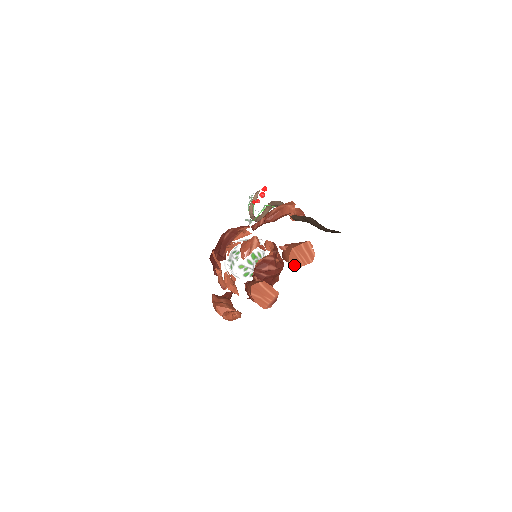
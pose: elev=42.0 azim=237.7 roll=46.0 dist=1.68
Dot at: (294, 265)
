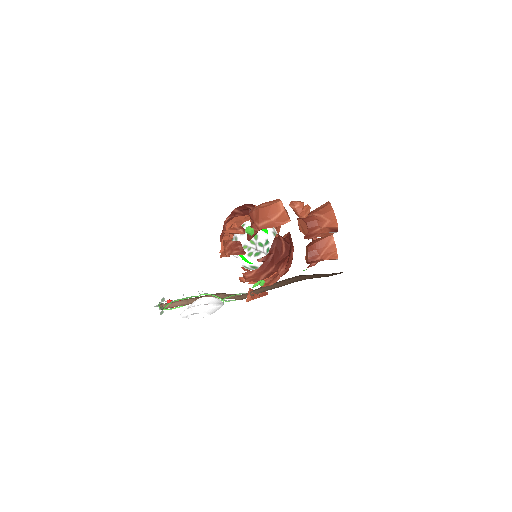
Dot at: (334, 241)
